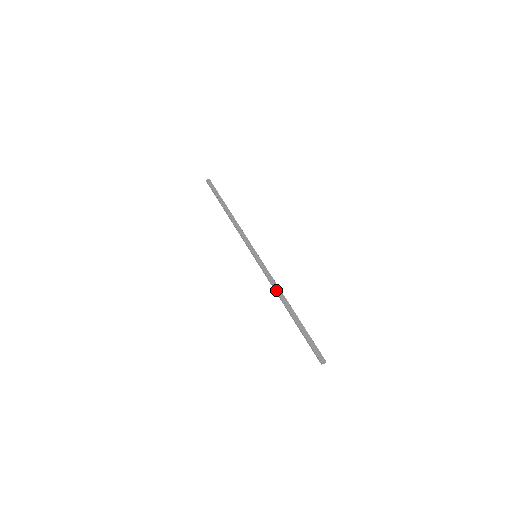
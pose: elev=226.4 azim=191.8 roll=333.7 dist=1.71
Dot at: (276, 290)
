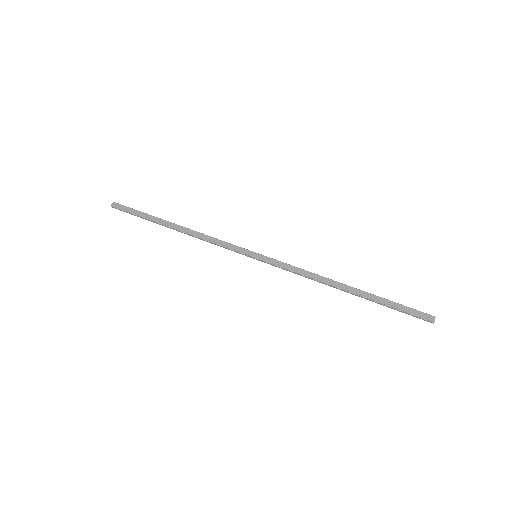
Dot at: (315, 280)
